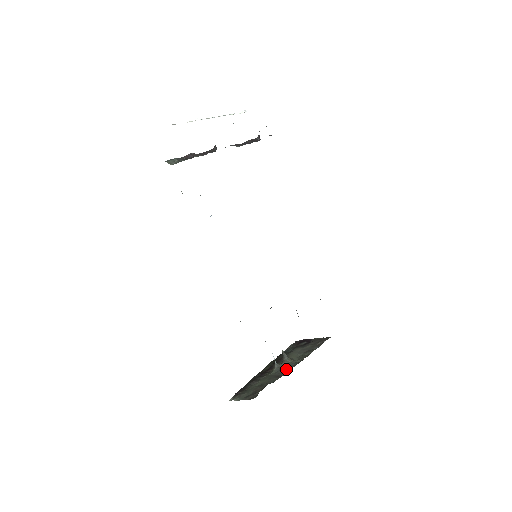
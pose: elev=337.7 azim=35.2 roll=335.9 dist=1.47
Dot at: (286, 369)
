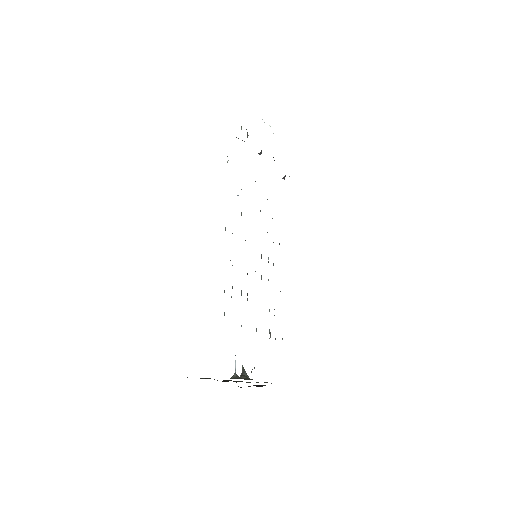
Dot at: (246, 379)
